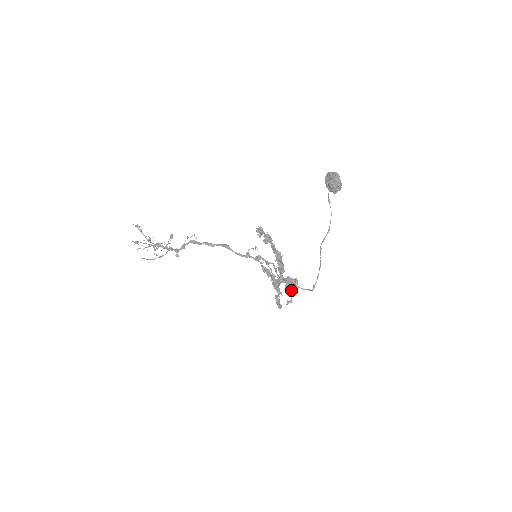
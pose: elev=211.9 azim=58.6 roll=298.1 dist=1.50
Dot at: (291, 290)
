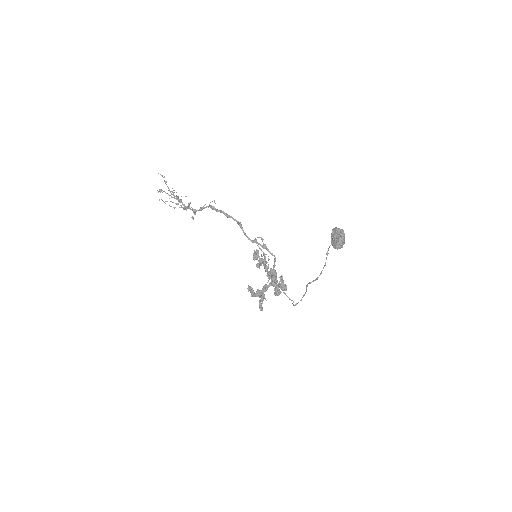
Dot at: (278, 295)
